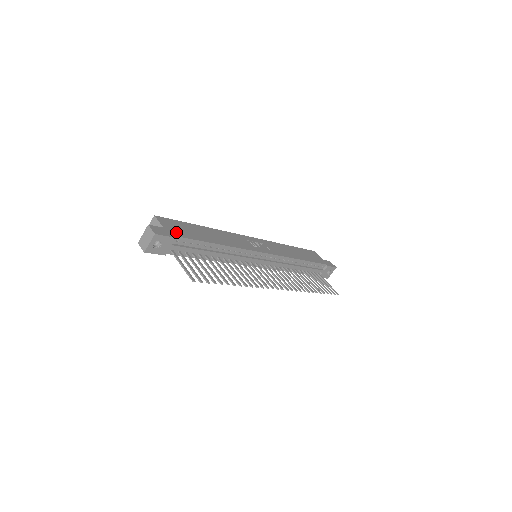
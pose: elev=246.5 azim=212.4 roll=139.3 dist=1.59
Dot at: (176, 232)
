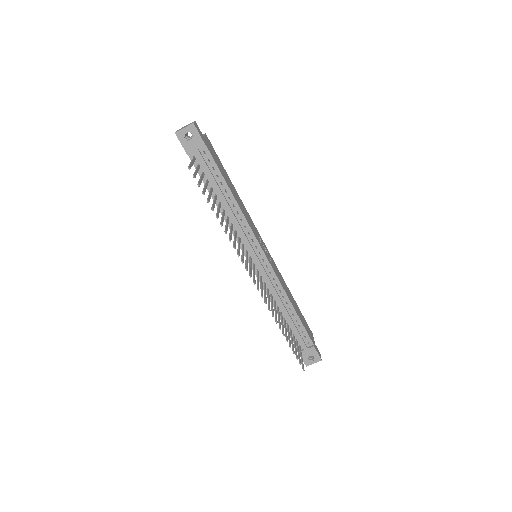
Dot at: (210, 148)
